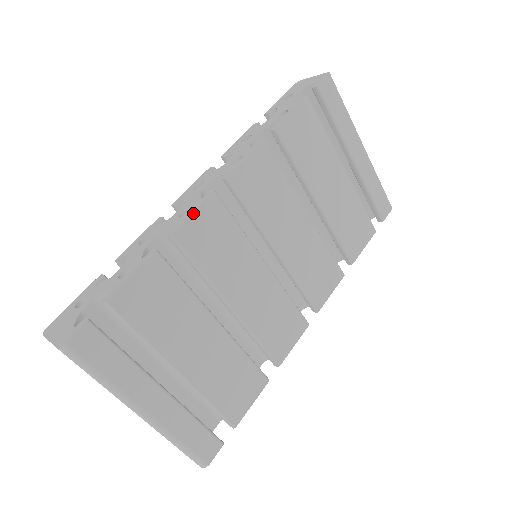
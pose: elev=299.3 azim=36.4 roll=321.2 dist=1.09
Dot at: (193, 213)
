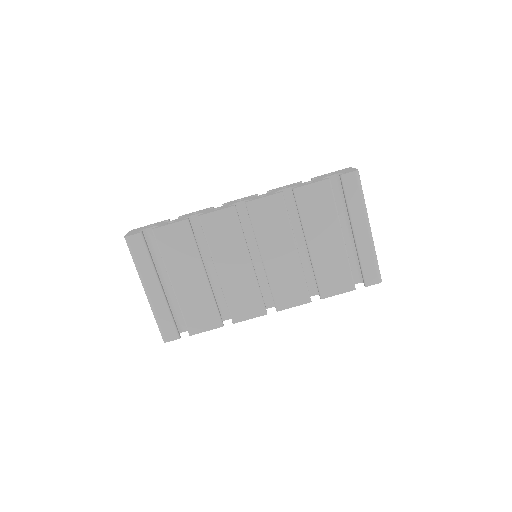
Dot at: (216, 211)
